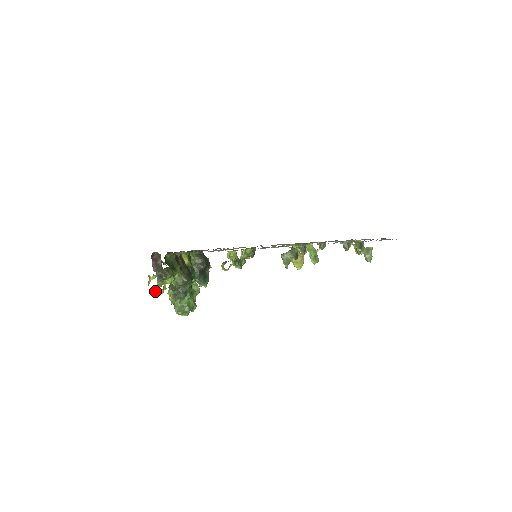
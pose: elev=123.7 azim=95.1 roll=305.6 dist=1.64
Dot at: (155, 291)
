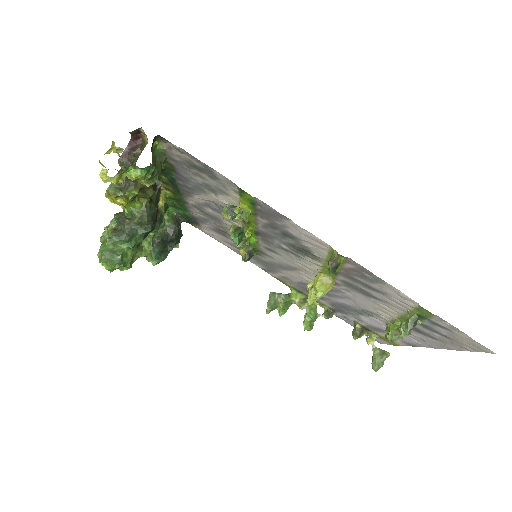
Dot at: (105, 170)
